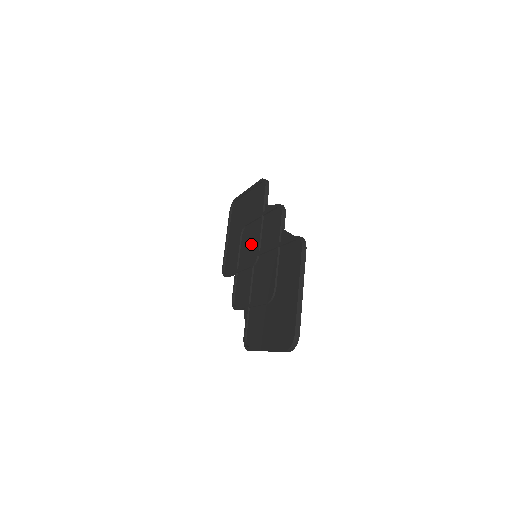
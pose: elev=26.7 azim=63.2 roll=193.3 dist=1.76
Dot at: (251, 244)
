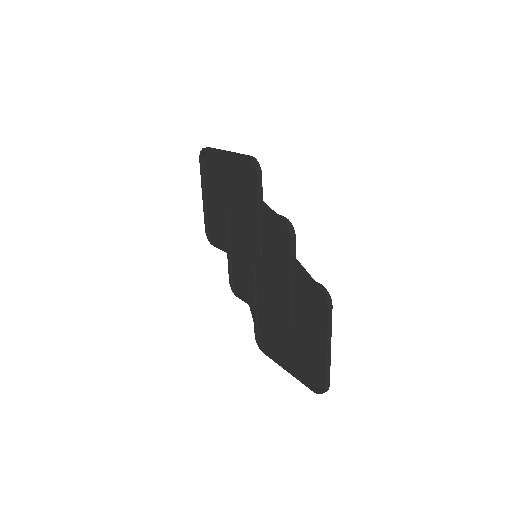
Dot at: (246, 235)
